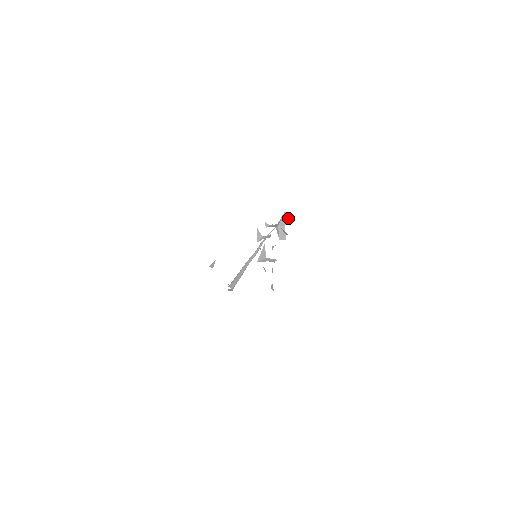
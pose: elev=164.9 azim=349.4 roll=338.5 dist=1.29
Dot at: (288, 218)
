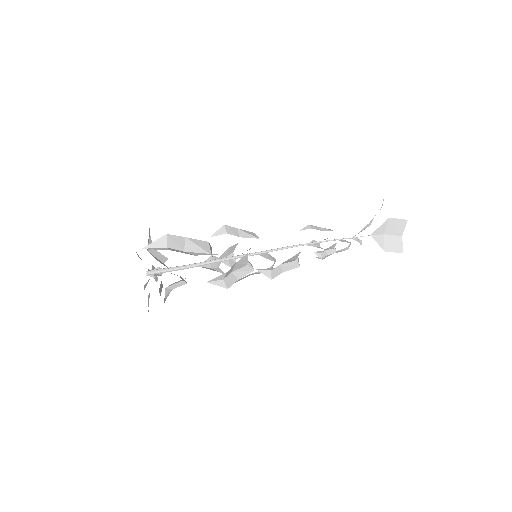
Dot at: (405, 226)
